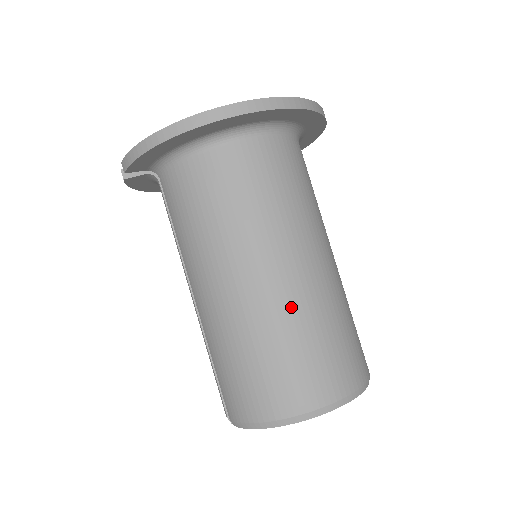
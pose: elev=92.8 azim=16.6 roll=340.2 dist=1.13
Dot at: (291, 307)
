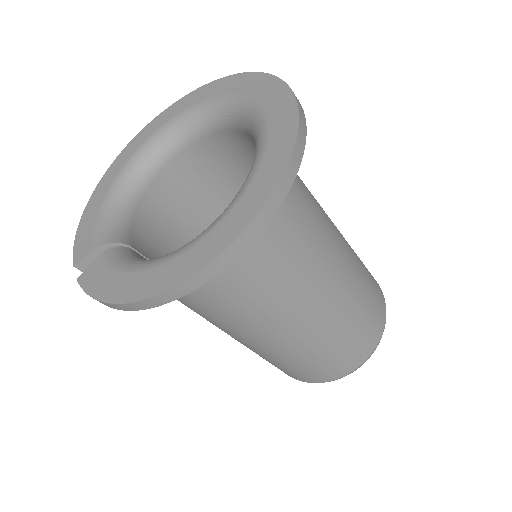
Dot at: (316, 337)
